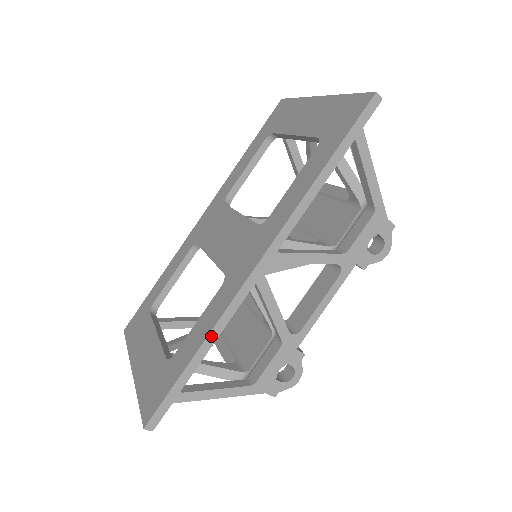
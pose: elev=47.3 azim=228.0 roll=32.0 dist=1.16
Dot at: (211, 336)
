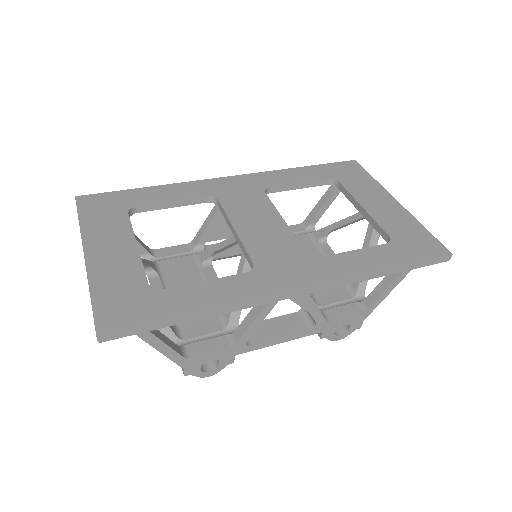
Dot at: (220, 310)
